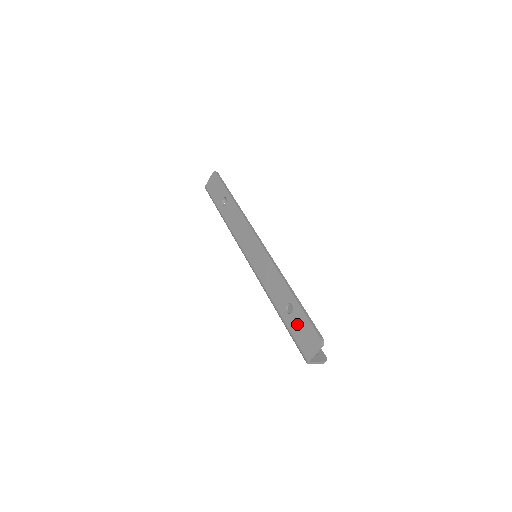
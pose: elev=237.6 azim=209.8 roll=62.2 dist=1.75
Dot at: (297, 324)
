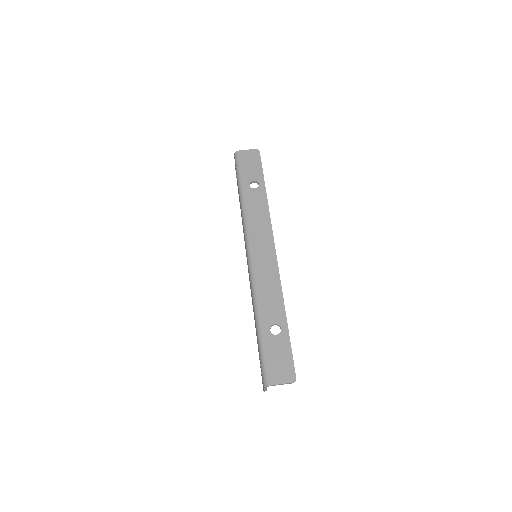
Dot at: (277, 348)
